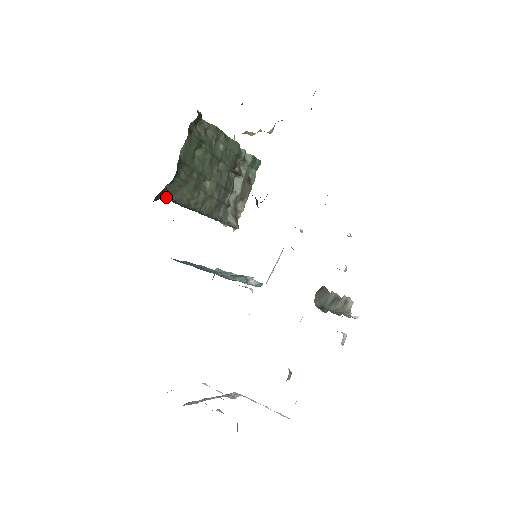
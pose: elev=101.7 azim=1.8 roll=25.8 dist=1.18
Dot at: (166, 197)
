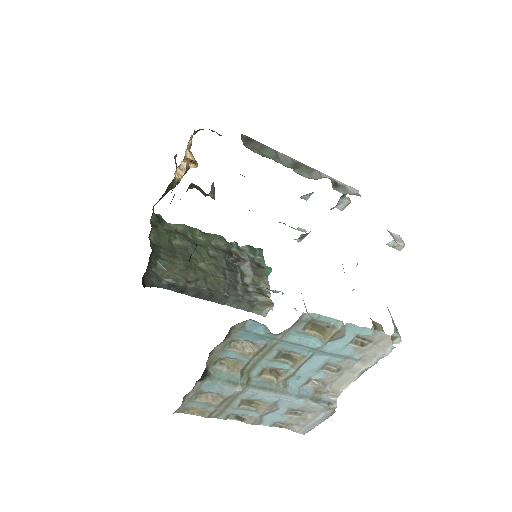
Dot at: (160, 284)
